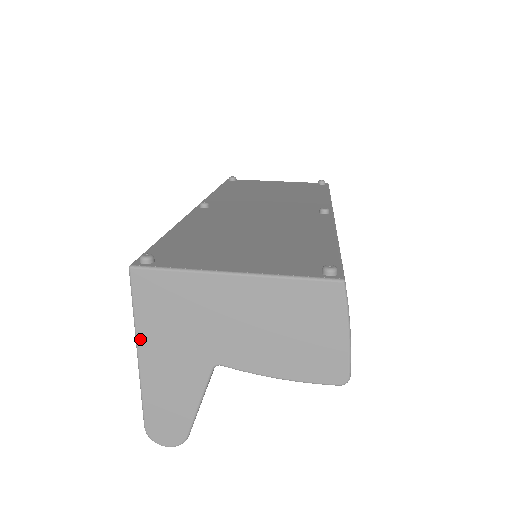
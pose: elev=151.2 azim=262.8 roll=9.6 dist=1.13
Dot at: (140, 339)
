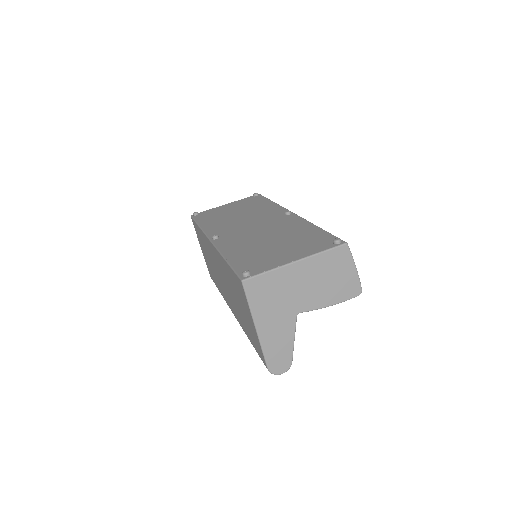
Dot at: (256, 318)
